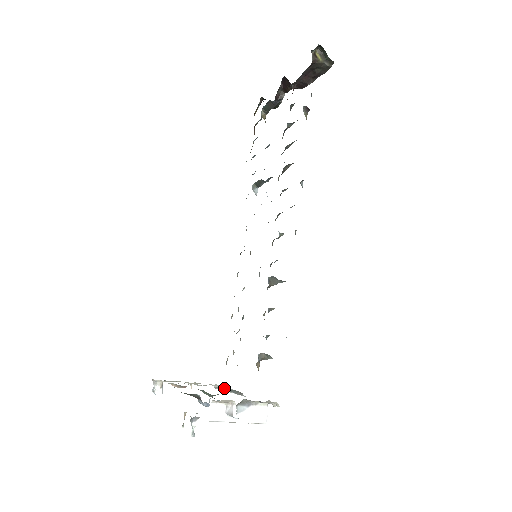
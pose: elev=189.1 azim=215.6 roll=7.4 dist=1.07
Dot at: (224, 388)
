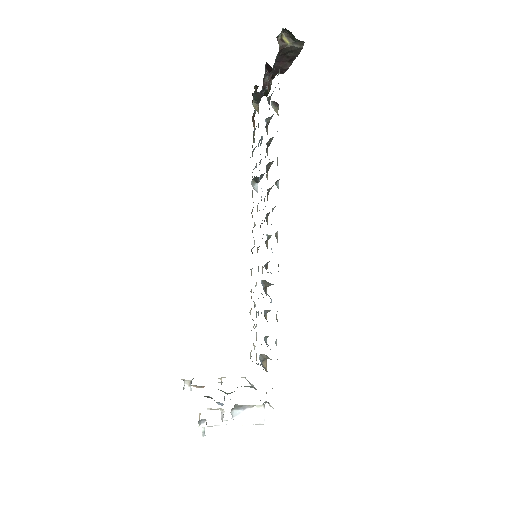
Dot at: occluded
